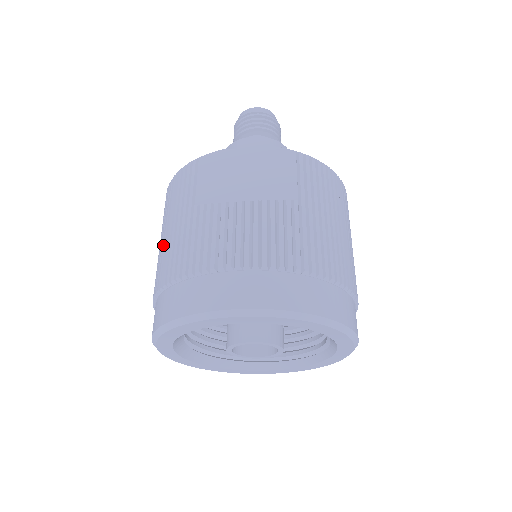
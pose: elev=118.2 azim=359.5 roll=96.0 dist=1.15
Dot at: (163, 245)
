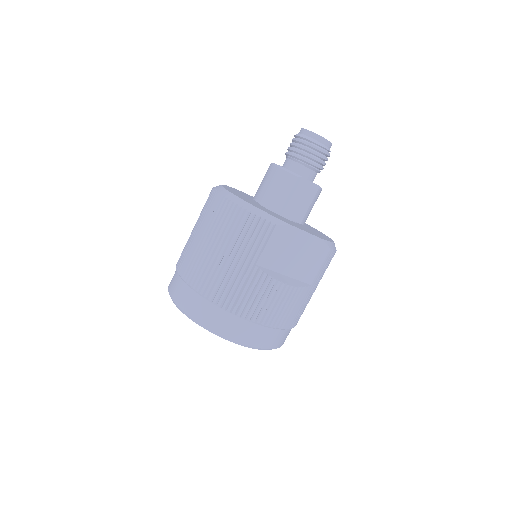
Dot at: (217, 263)
